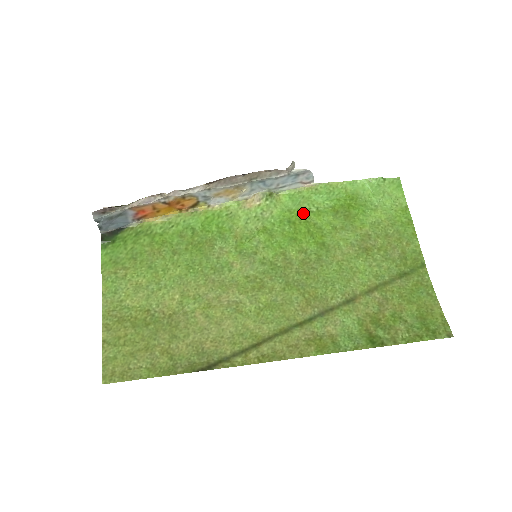
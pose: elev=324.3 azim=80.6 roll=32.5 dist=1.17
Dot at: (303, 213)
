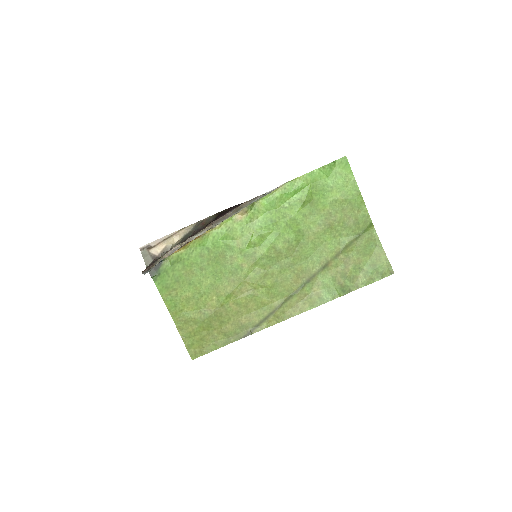
Dot at: (280, 211)
